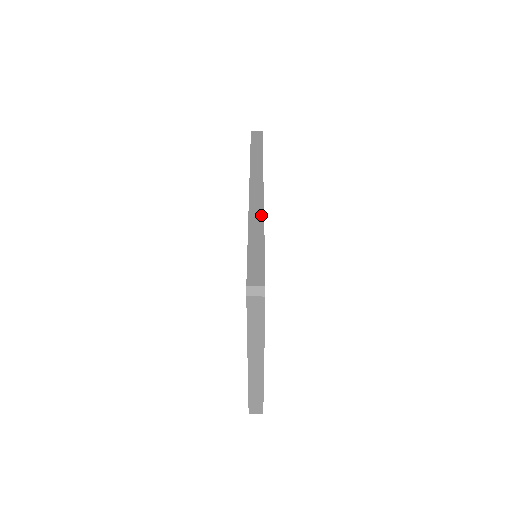
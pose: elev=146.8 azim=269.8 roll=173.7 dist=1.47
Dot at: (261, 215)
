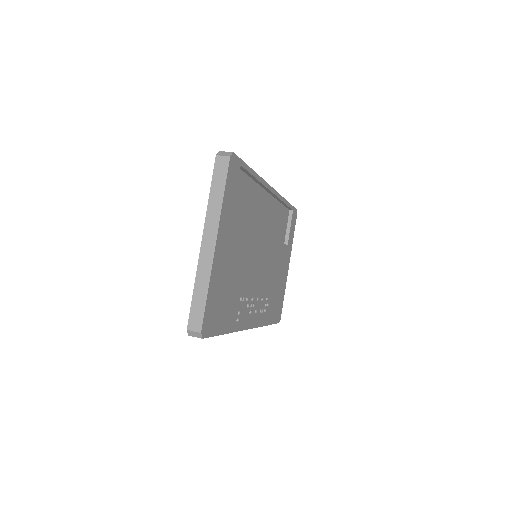
Dot at: occluded
